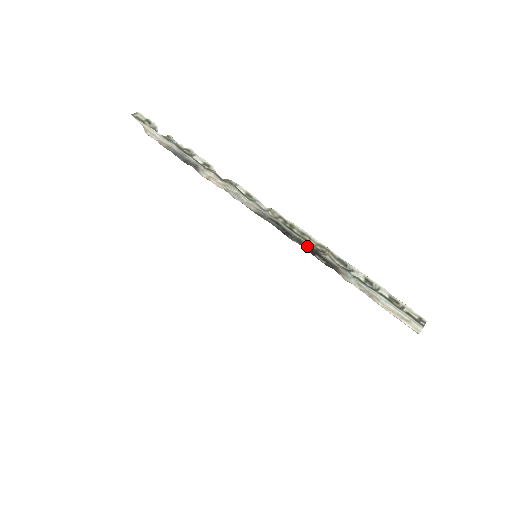
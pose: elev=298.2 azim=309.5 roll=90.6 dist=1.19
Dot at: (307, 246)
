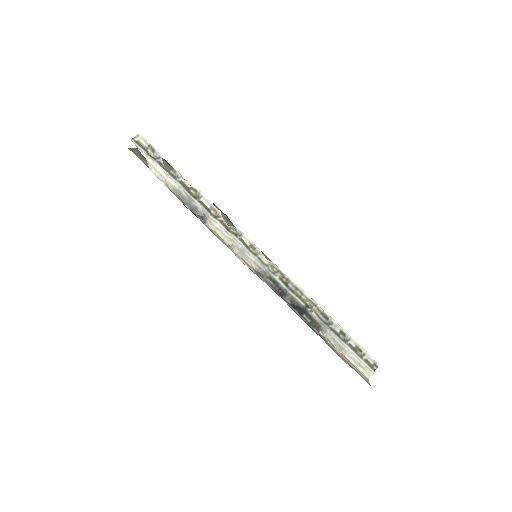
Dot at: (298, 305)
